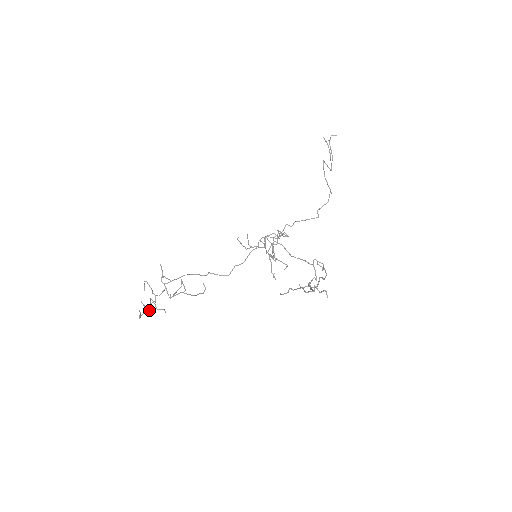
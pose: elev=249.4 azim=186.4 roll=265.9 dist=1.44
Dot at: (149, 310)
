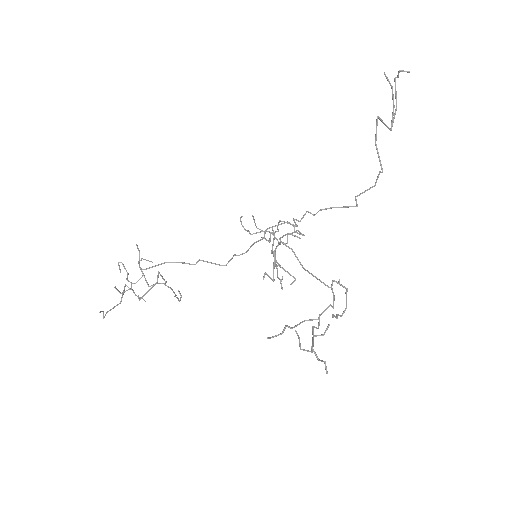
Dot at: (120, 303)
